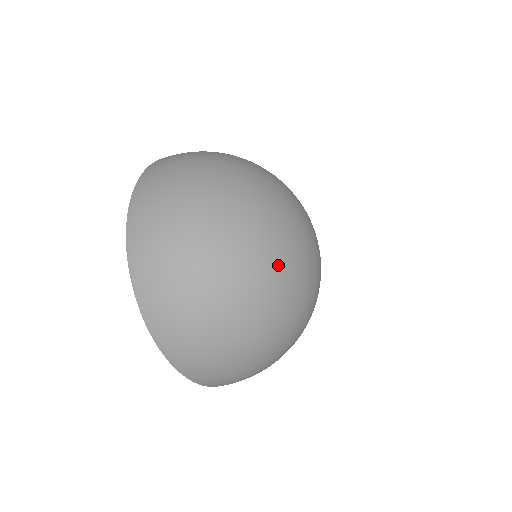
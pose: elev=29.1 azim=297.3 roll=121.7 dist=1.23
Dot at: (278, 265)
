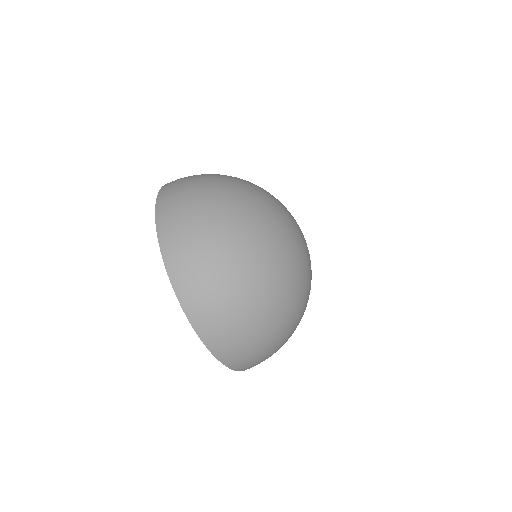
Dot at: (291, 265)
